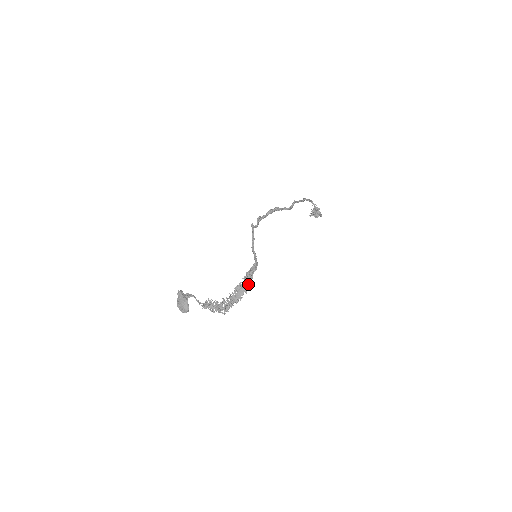
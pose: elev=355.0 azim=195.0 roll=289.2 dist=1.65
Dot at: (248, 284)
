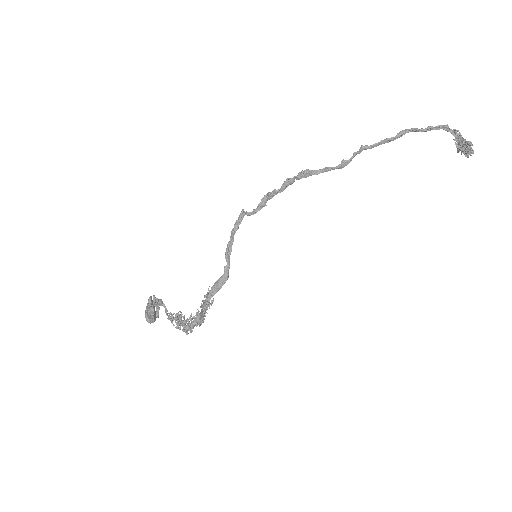
Dot at: (206, 305)
